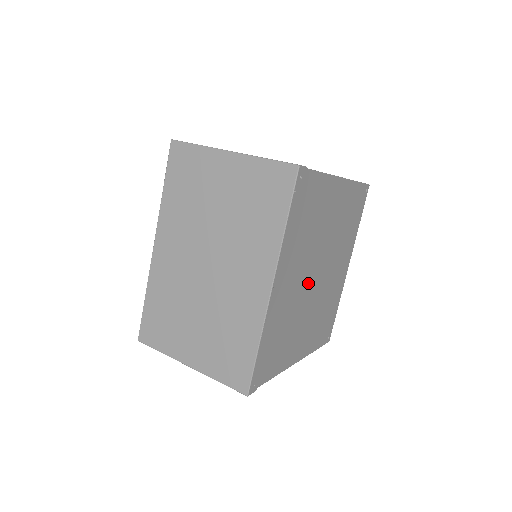
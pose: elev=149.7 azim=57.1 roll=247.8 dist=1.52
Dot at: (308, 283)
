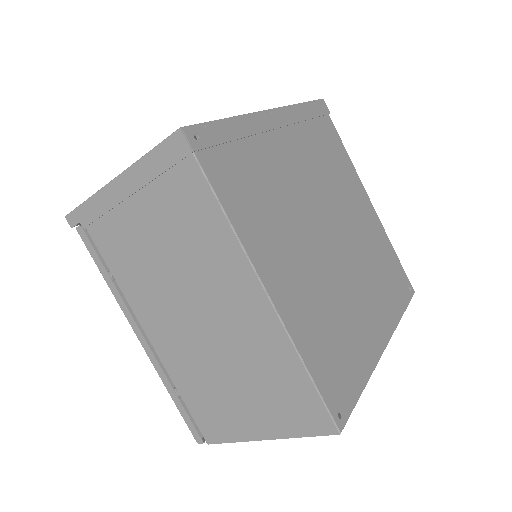
Dot at: (314, 213)
